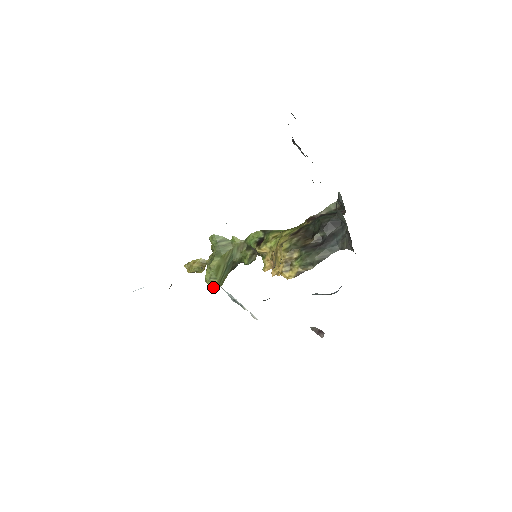
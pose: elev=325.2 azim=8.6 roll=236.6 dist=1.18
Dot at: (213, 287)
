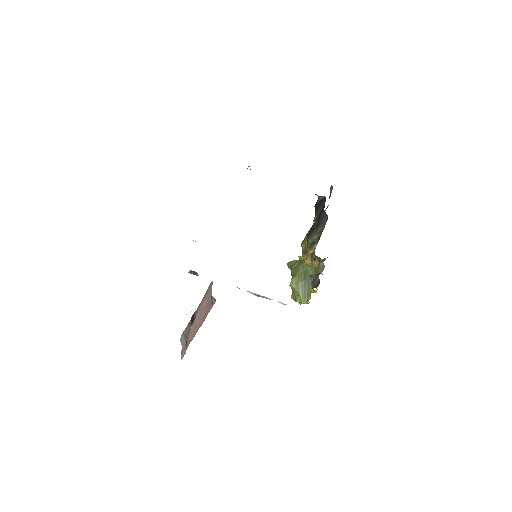
Dot at: (301, 303)
